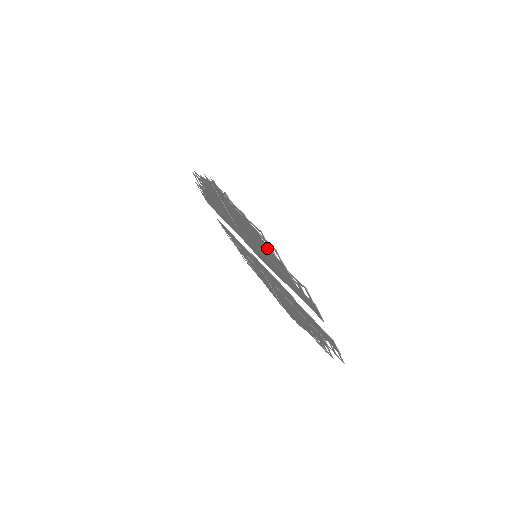
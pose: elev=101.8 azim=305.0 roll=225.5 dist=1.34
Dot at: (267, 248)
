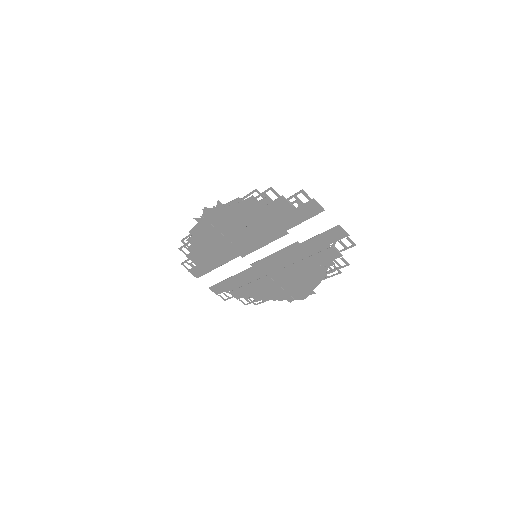
Dot at: (264, 206)
